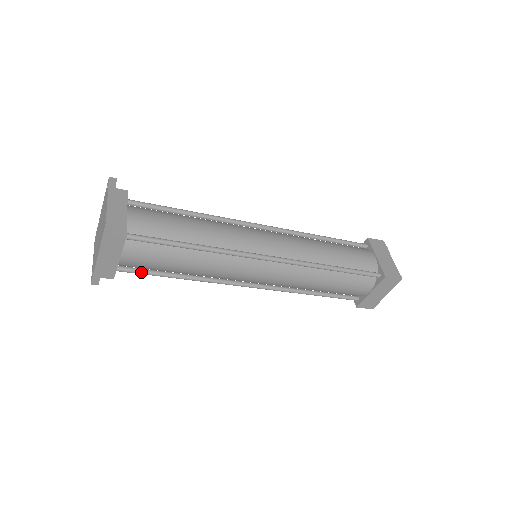
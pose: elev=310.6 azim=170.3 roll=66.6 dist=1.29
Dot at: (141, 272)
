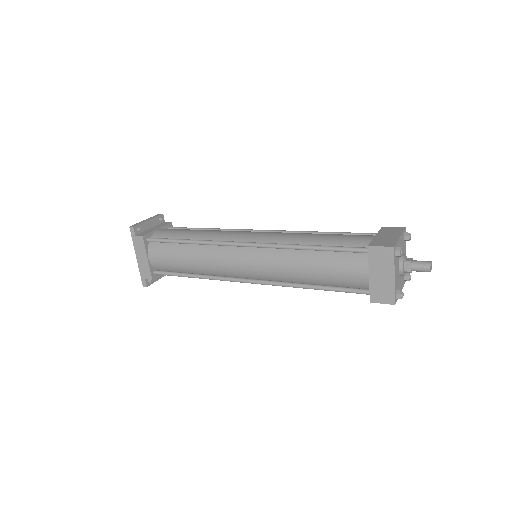
Dot at: (168, 273)
